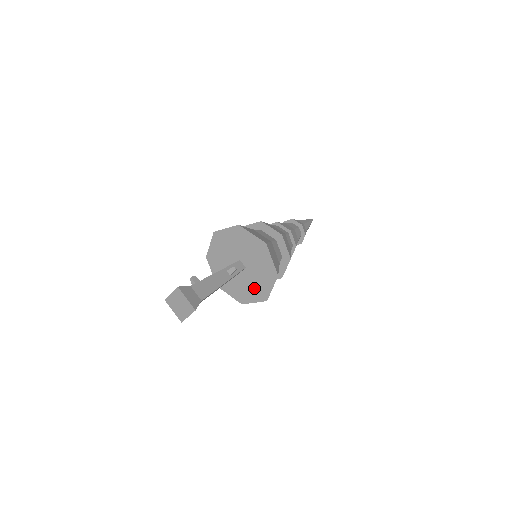
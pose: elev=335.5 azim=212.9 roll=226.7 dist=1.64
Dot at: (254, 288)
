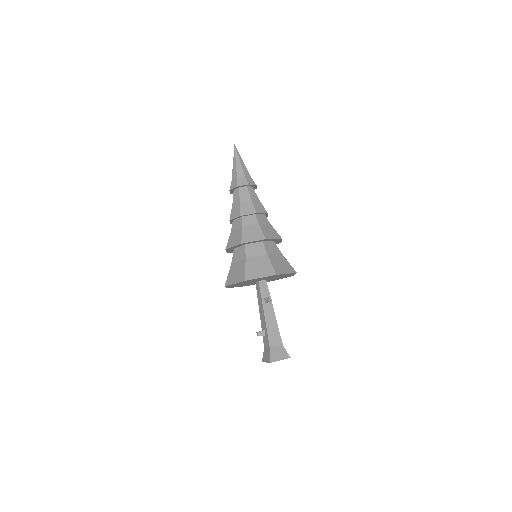
Dot at: occluded
